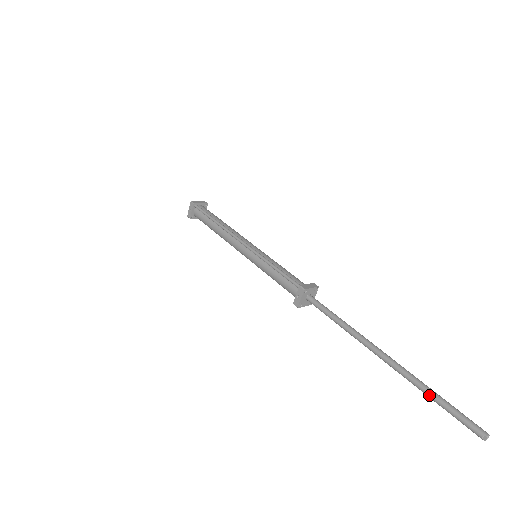
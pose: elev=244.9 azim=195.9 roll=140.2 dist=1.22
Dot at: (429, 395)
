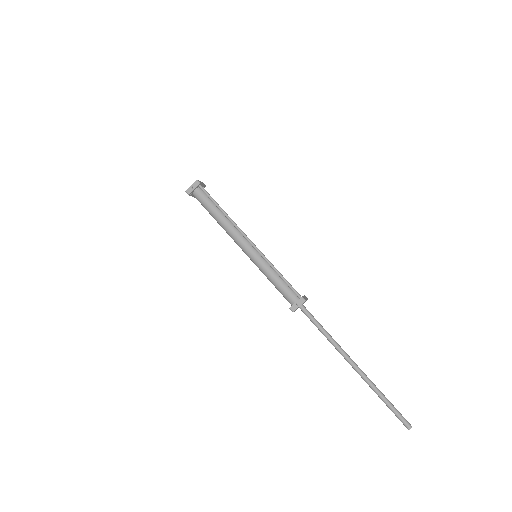
Dot at: (381, 397)
